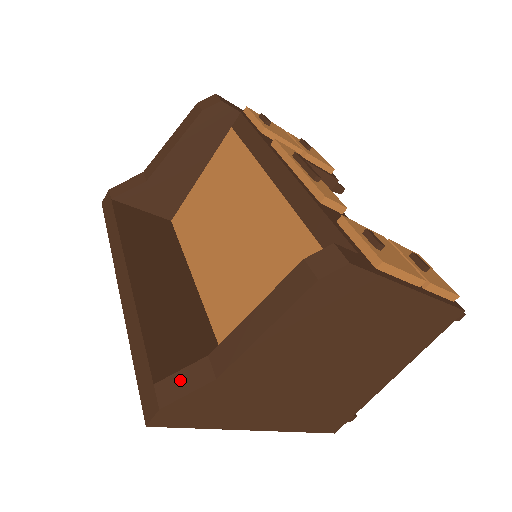
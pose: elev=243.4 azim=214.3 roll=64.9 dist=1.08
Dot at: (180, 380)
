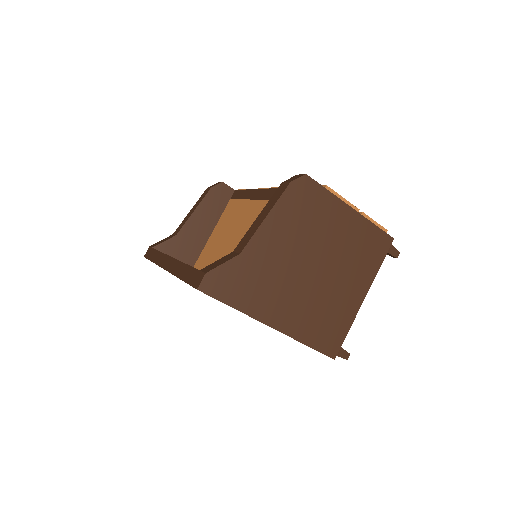
Dot at: (217, 263)
